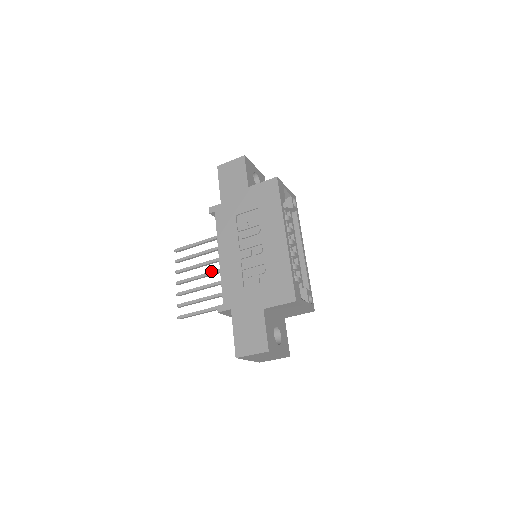
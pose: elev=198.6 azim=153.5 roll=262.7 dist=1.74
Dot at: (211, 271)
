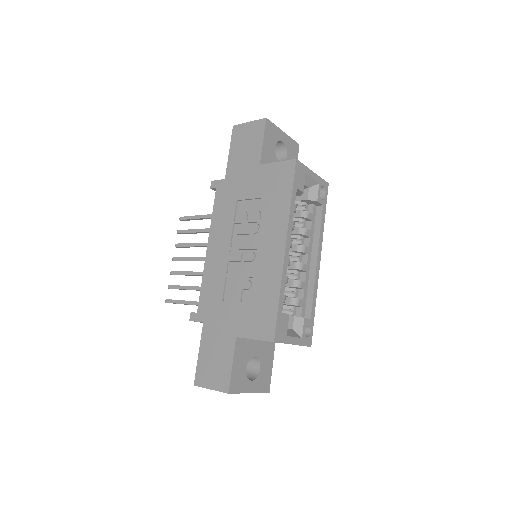
Dot at: occluded
